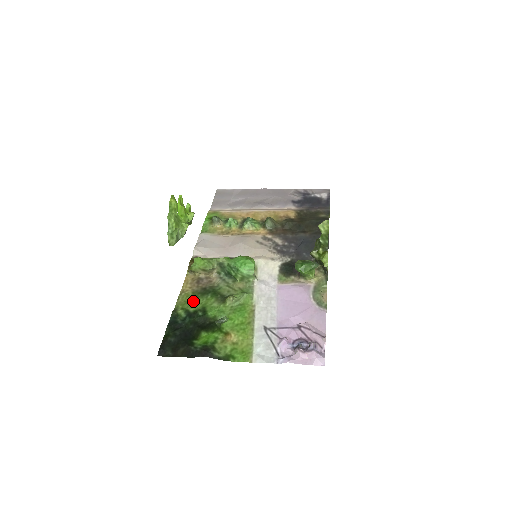
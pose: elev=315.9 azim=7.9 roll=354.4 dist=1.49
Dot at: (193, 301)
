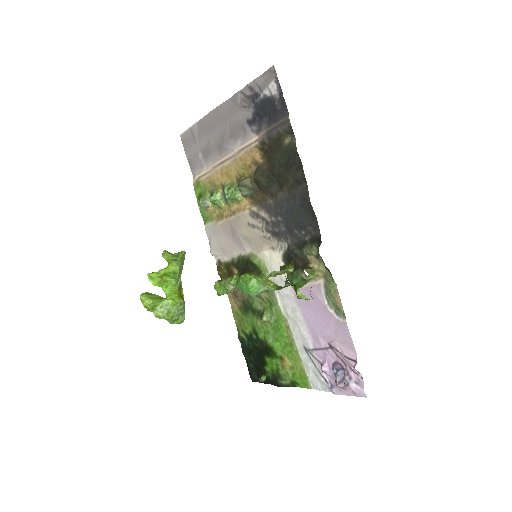
Dot at: (244, 321)
